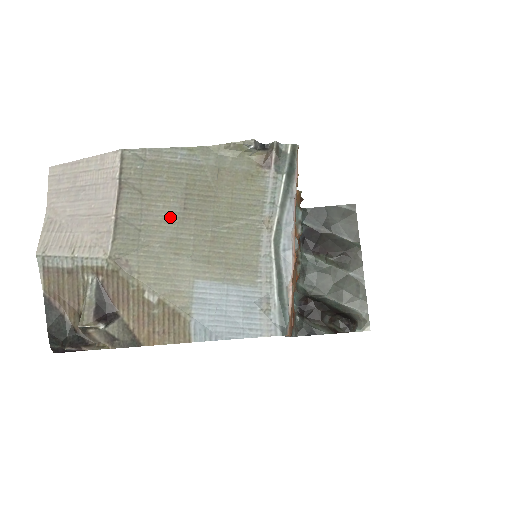
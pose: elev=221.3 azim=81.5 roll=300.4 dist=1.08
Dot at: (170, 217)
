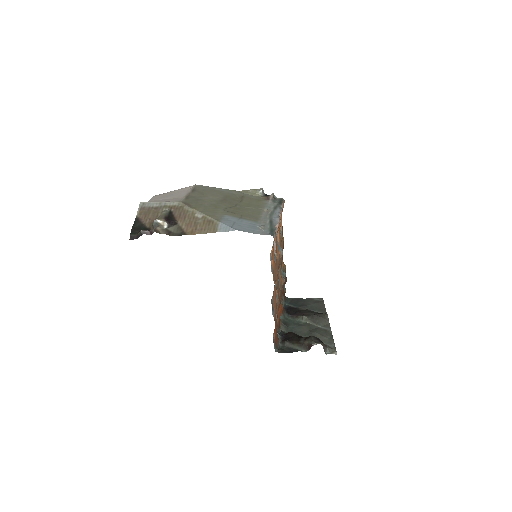
Dot at: (215, 200)
